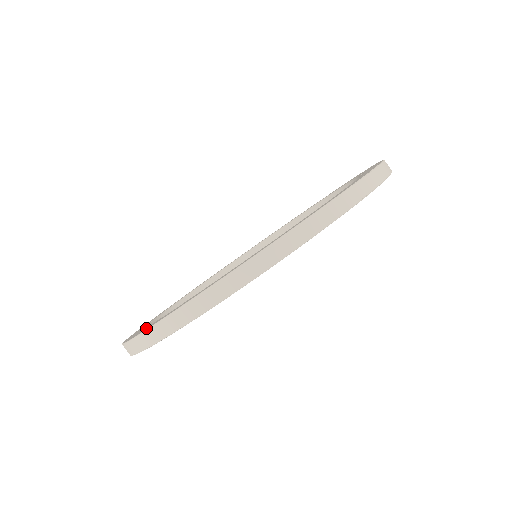
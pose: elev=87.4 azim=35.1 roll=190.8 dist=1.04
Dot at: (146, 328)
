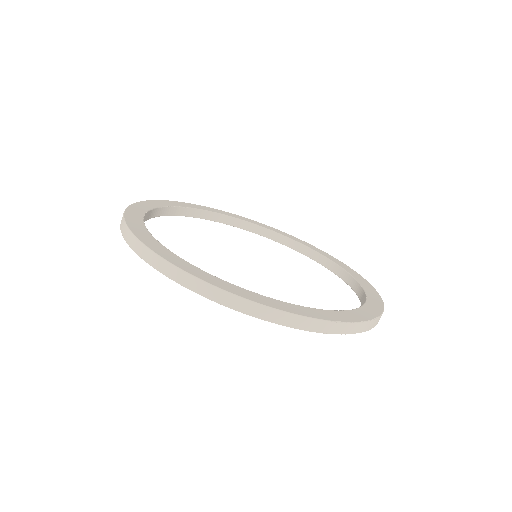
Dot at: (143, 236)
